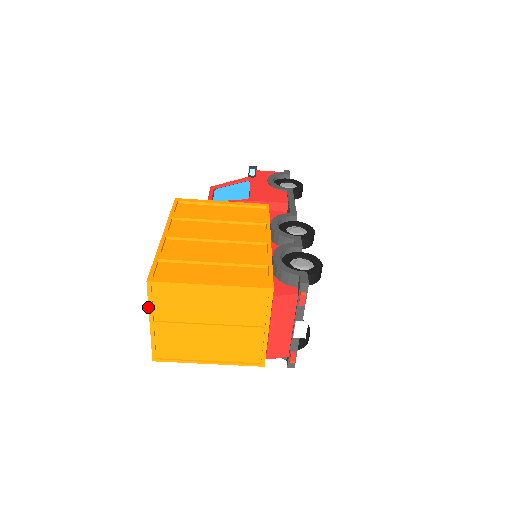
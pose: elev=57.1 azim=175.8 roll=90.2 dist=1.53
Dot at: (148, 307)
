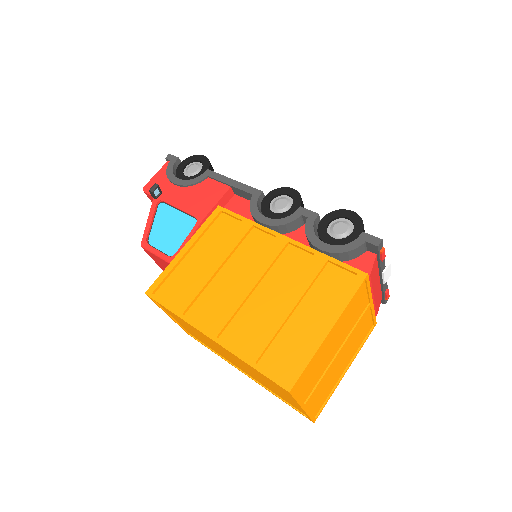
Dot at: (297, 403)
